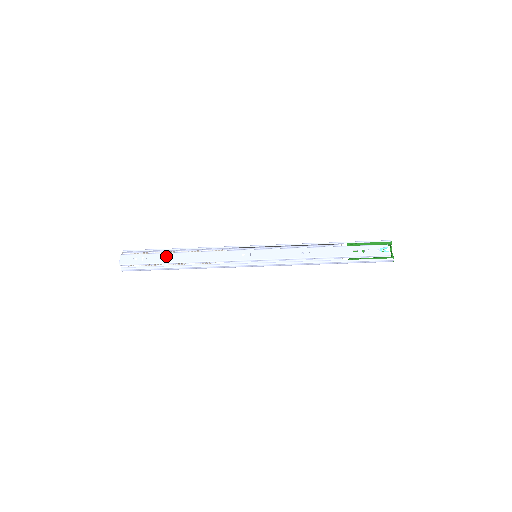
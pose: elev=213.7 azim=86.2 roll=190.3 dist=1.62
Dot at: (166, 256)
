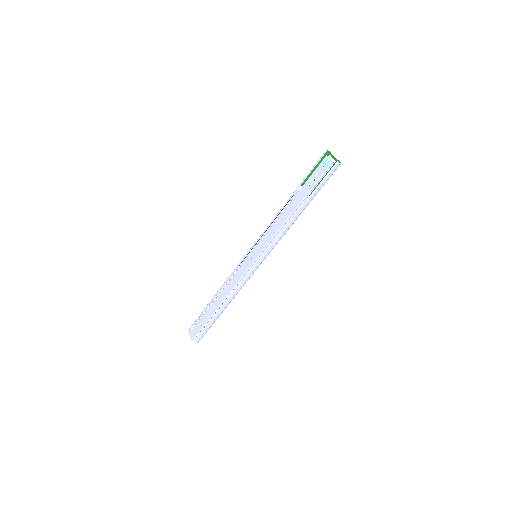
Dot at: (210, 310)
